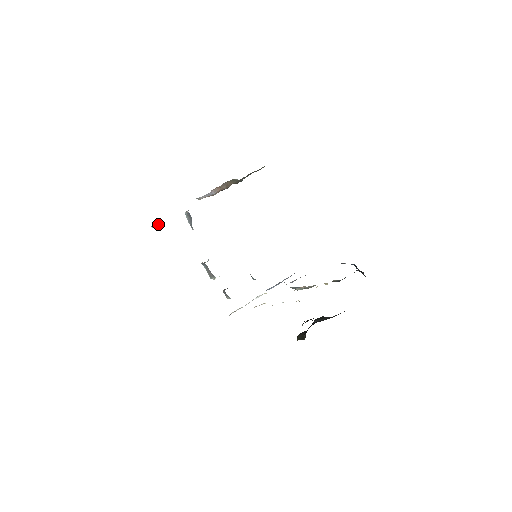
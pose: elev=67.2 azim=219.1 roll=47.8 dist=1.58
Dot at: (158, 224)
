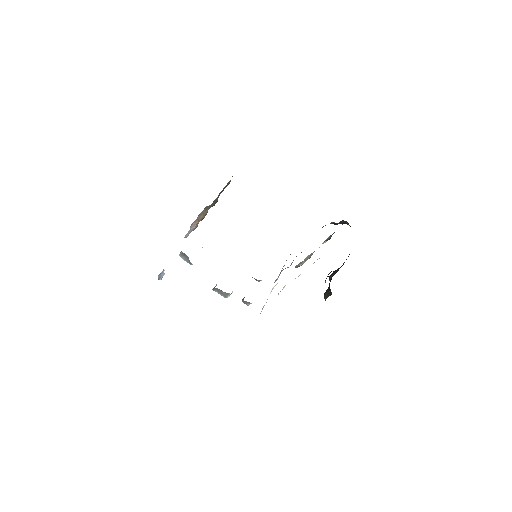
Dot at: (164, 274)
